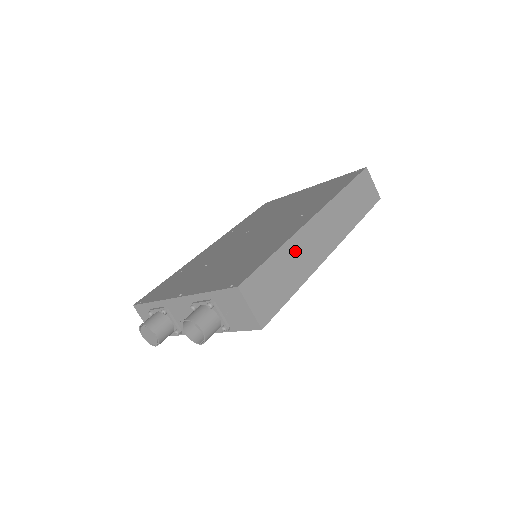
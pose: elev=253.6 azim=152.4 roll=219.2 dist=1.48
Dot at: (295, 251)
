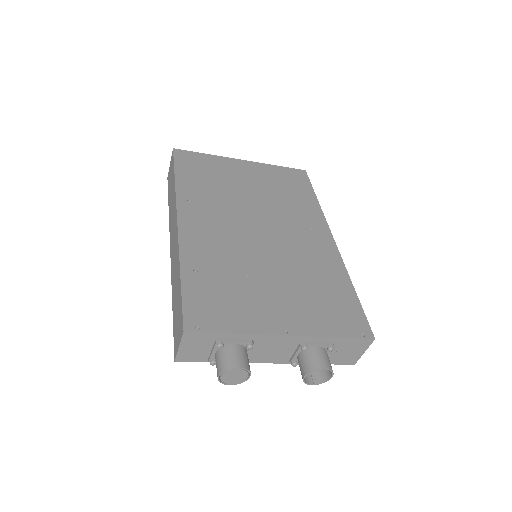
Dot at: occluded
